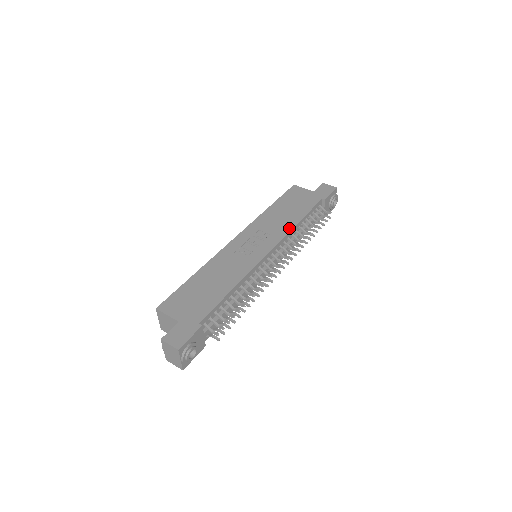
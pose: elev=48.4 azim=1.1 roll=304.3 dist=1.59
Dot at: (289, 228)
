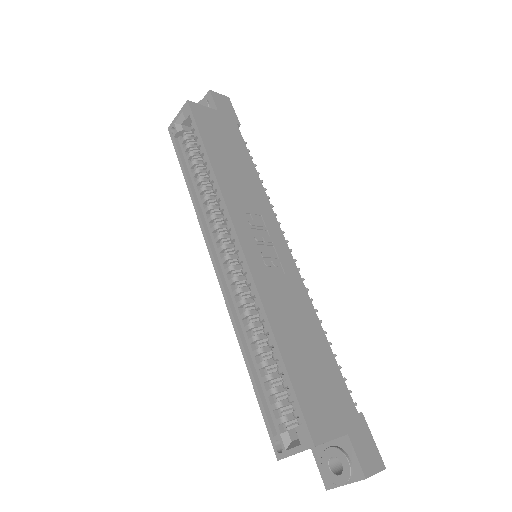
Dot at: (263, 194)
